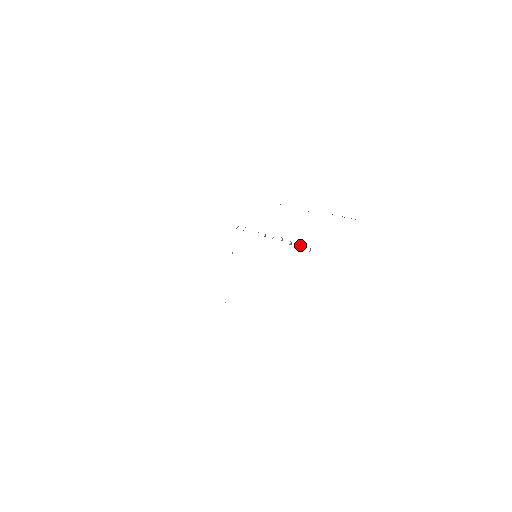
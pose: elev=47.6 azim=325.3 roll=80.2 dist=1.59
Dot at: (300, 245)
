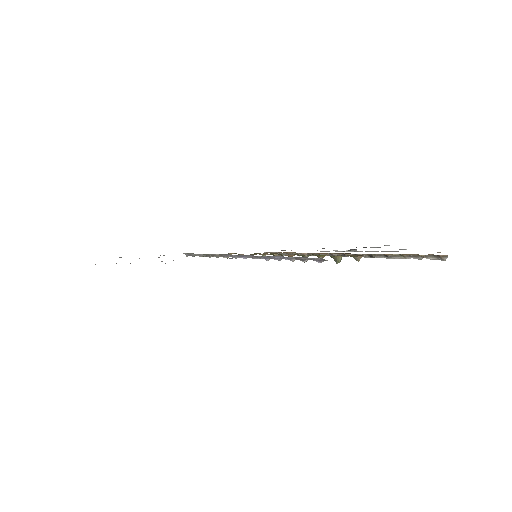
Dot at: occluded
